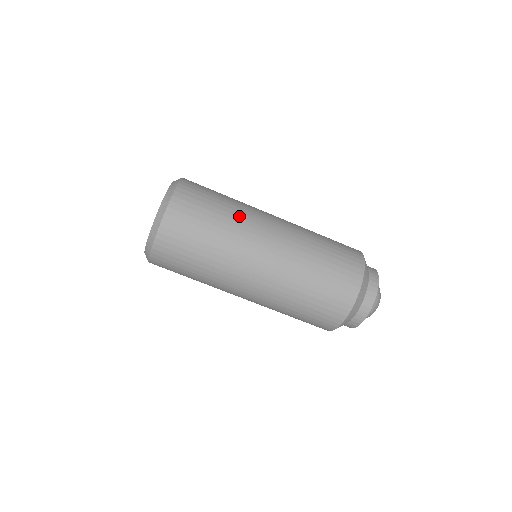
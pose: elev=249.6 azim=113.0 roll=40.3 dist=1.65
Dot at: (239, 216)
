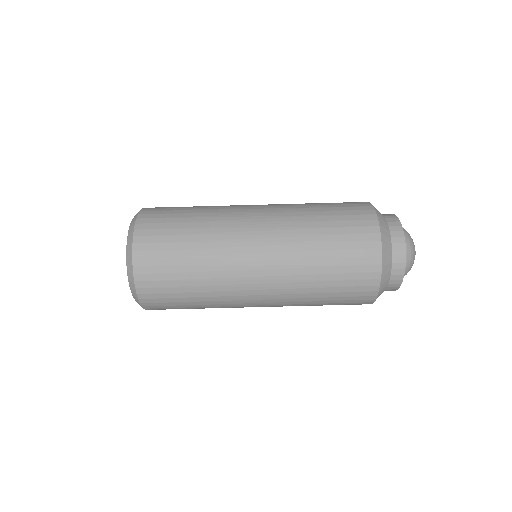
Dot at: (213, 240)
